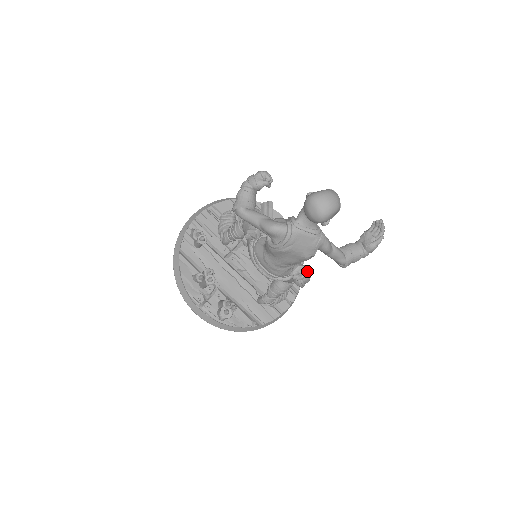
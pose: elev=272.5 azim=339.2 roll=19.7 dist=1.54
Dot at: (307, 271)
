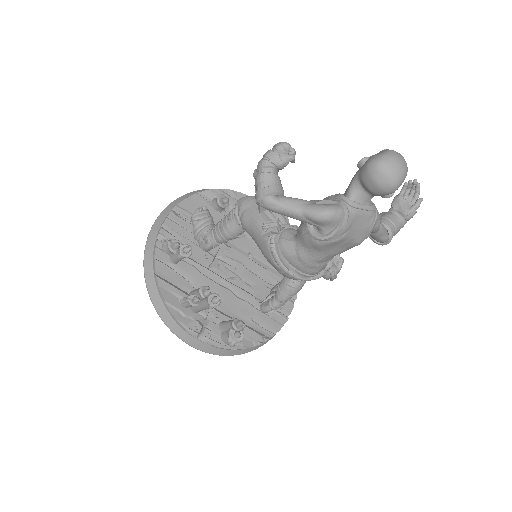
Dot at: (343, 259)
